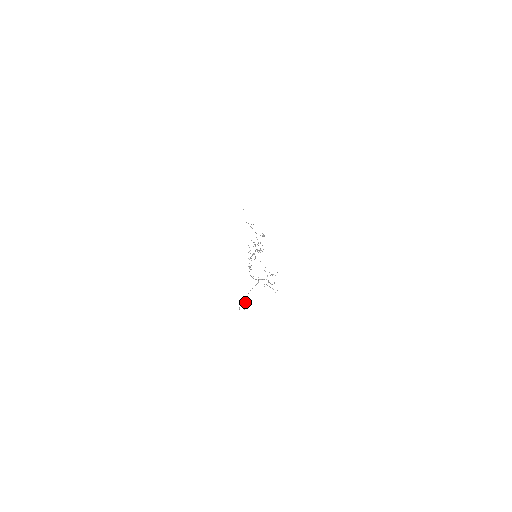
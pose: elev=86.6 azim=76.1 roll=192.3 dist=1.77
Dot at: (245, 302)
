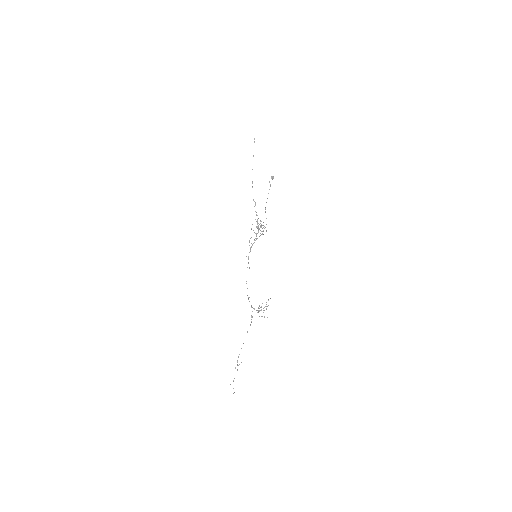
Dot at: occluded
